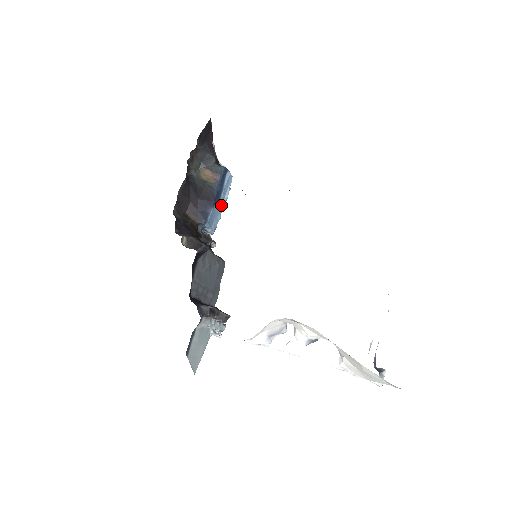
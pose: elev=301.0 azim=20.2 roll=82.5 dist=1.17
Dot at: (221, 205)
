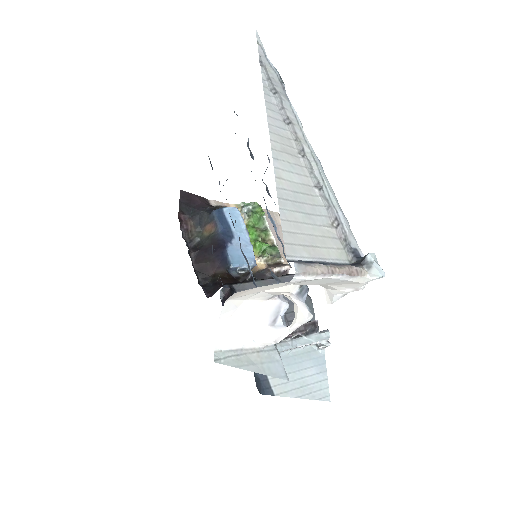
Dot at: (242, 237)
